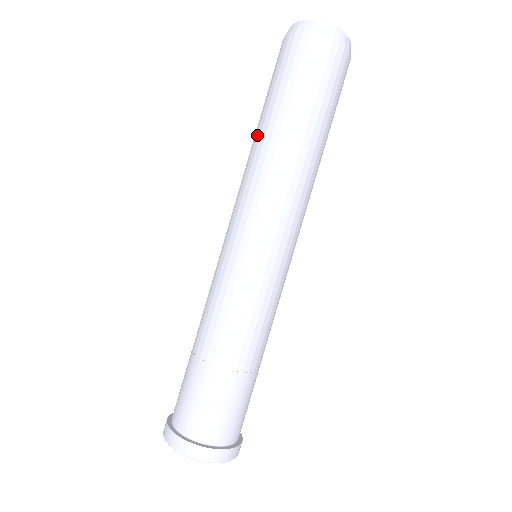
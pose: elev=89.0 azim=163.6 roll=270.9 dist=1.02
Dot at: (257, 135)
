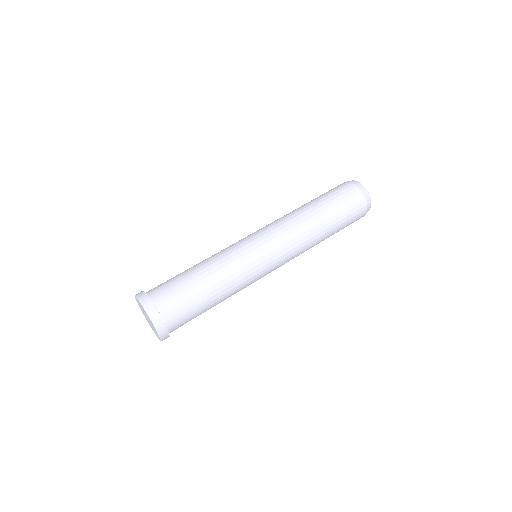
Dot at: (302, 206)
